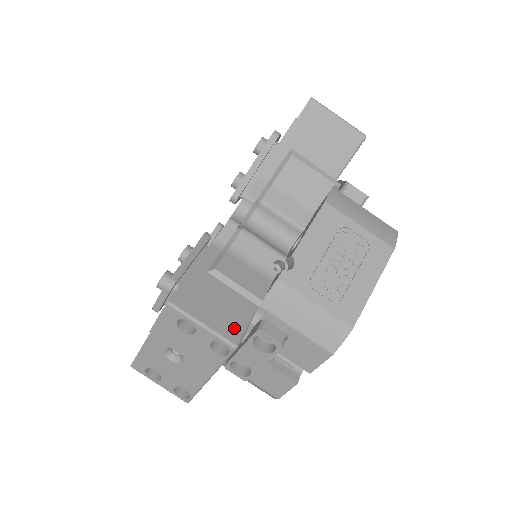
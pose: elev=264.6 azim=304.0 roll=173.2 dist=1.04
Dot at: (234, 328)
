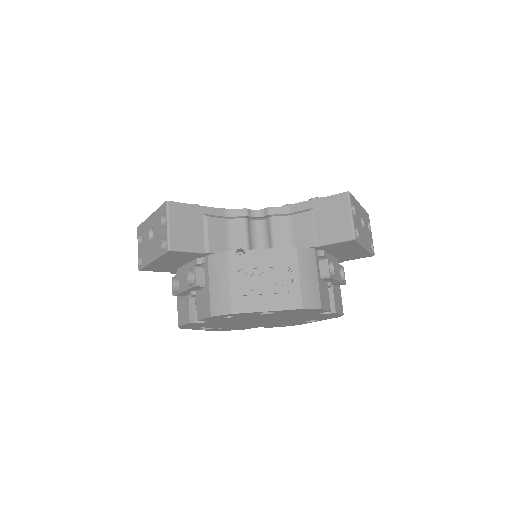
Dot at: (179, 243)
